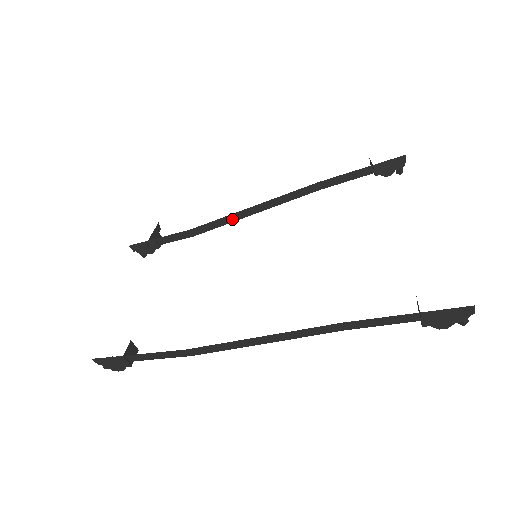
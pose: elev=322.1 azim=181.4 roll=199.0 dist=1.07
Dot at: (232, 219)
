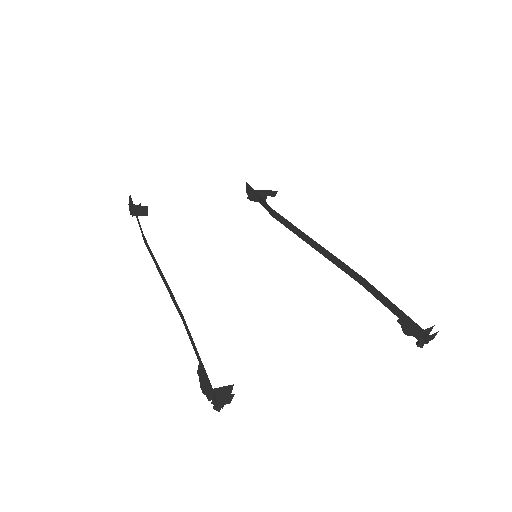
Dot at: (298, 233)
